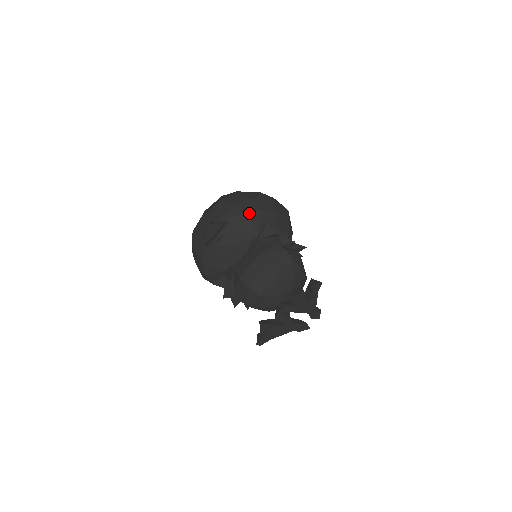
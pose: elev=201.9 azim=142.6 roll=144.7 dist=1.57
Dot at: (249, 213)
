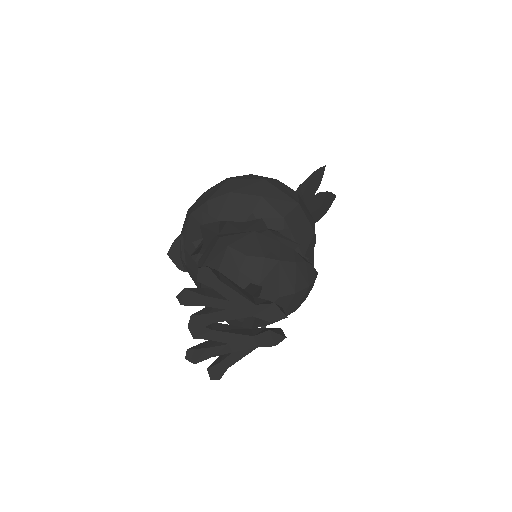
Dot at: (195, 213)
